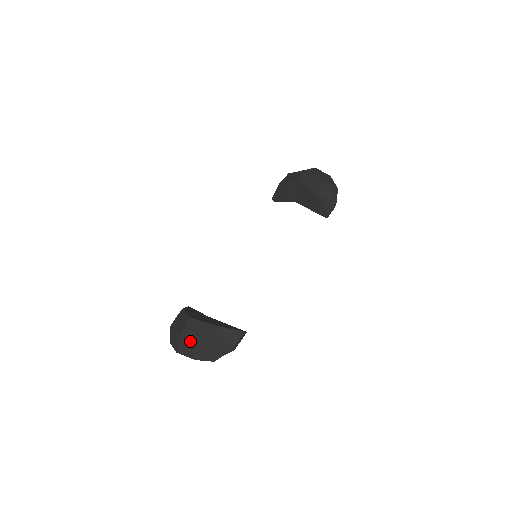
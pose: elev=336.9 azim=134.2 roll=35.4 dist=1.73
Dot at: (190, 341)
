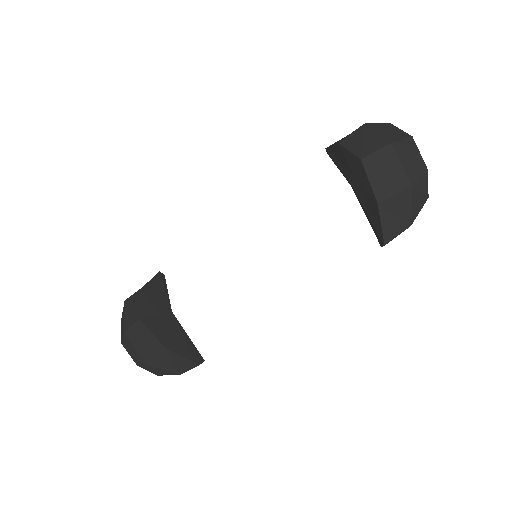
Dot at: (133, 346)
